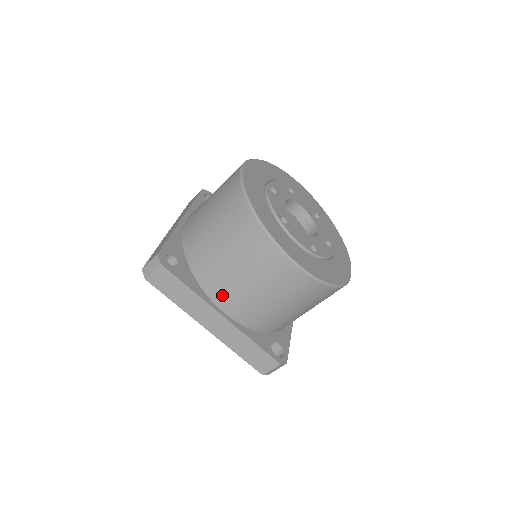
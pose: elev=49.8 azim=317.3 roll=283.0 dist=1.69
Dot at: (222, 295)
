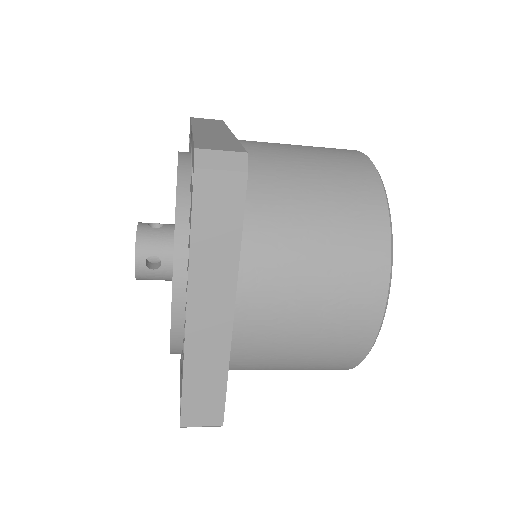
Dot at: occluded
